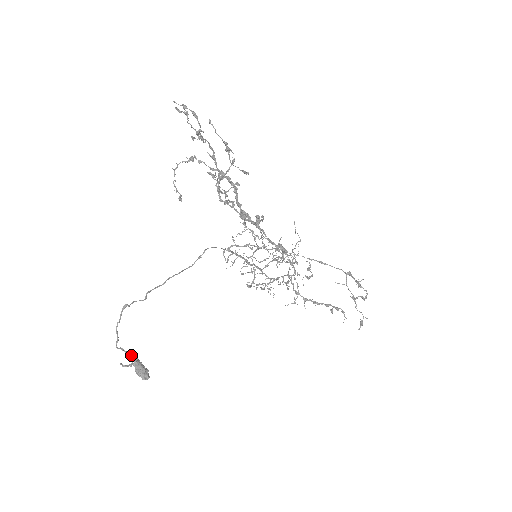
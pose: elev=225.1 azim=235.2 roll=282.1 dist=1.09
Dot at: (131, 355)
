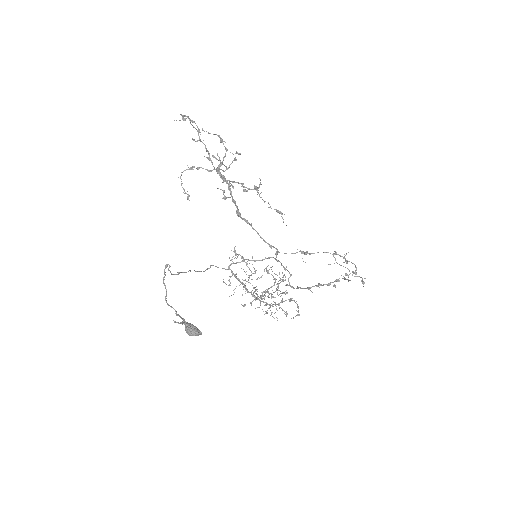
Dot at: (179, 315)
